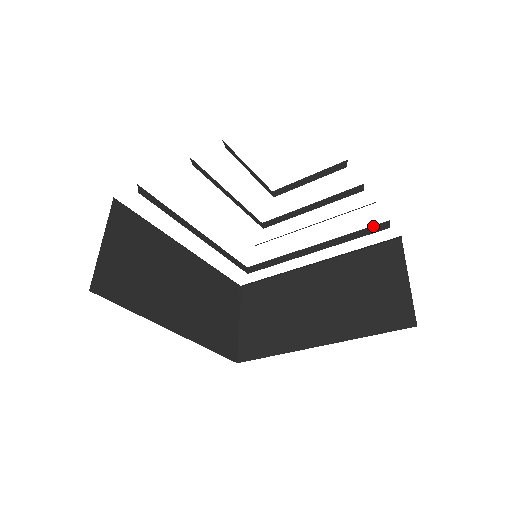
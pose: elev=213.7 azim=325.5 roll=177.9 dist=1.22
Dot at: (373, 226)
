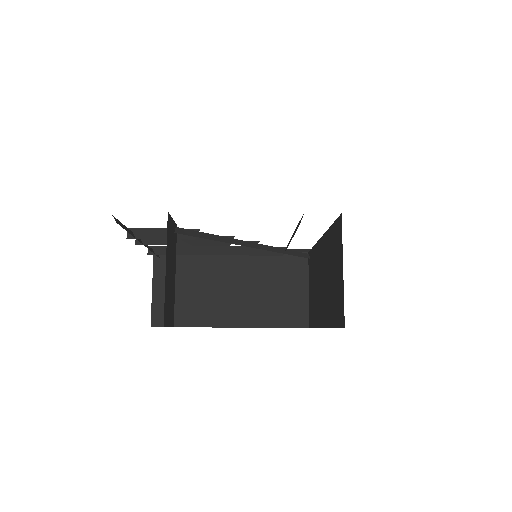
Dot at: occluded
